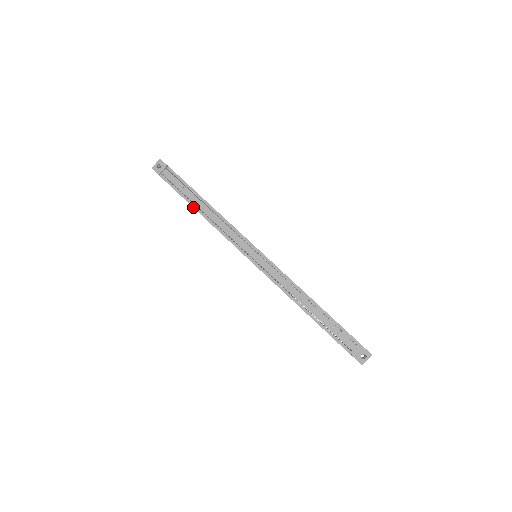
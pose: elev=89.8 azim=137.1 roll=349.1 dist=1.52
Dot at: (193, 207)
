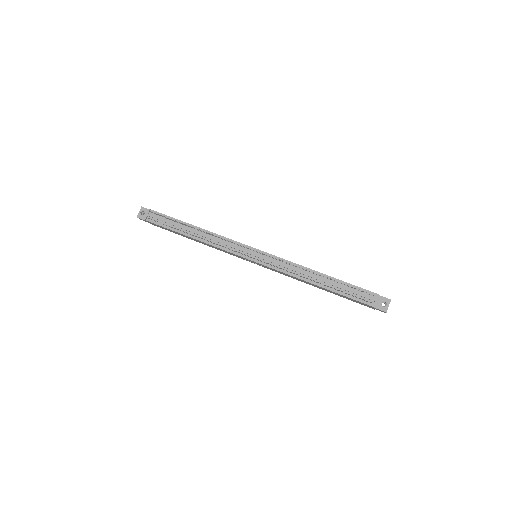
Dot at: (185, 235)
